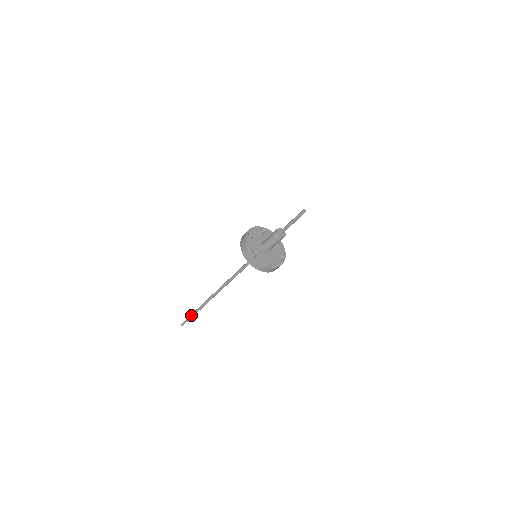
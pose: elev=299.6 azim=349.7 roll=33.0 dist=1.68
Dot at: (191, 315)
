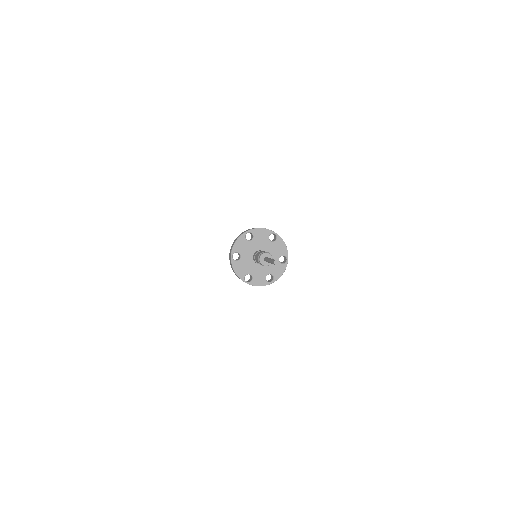
Dot at: occluded
